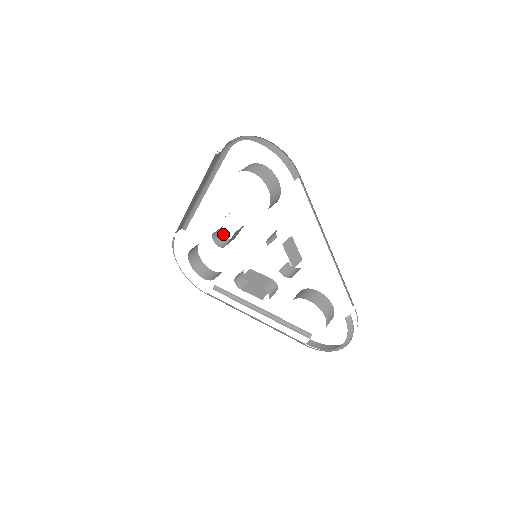
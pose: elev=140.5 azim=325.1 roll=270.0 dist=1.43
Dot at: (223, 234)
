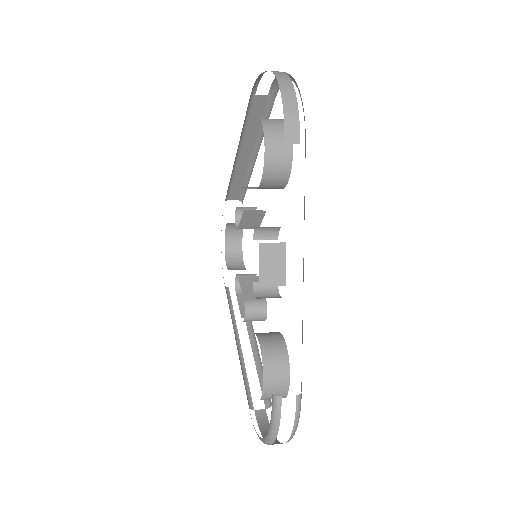
Dot at: occluded
